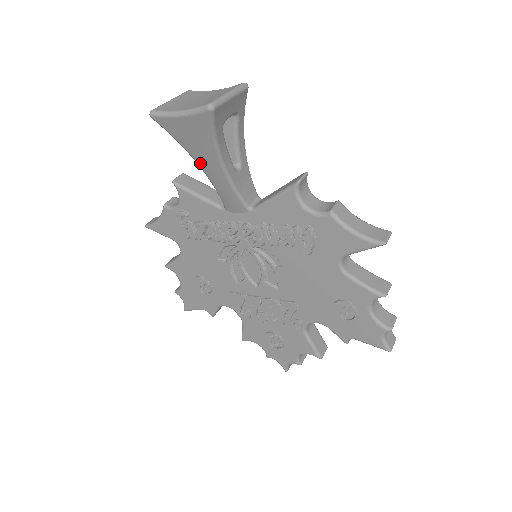
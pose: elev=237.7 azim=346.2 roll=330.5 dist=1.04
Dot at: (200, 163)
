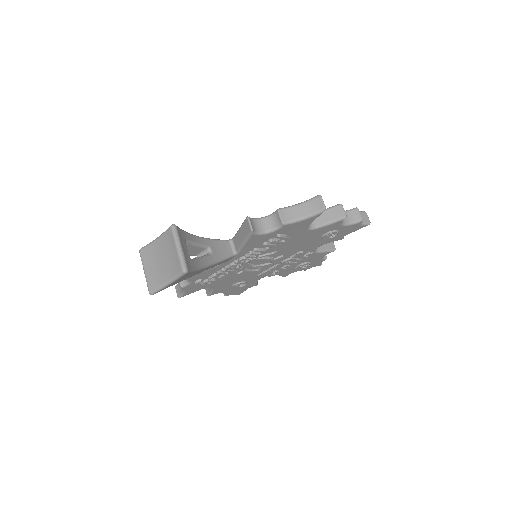
Dot at: occluded
